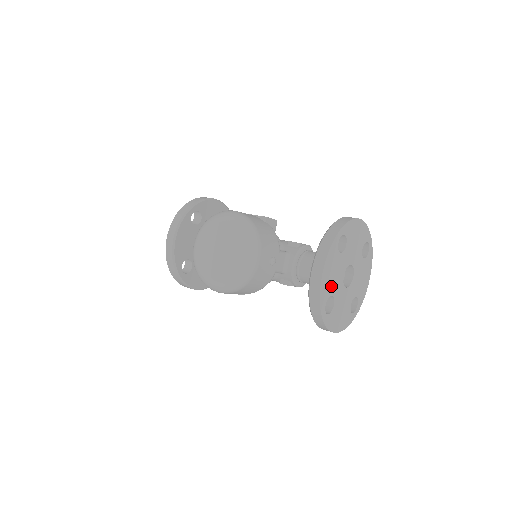
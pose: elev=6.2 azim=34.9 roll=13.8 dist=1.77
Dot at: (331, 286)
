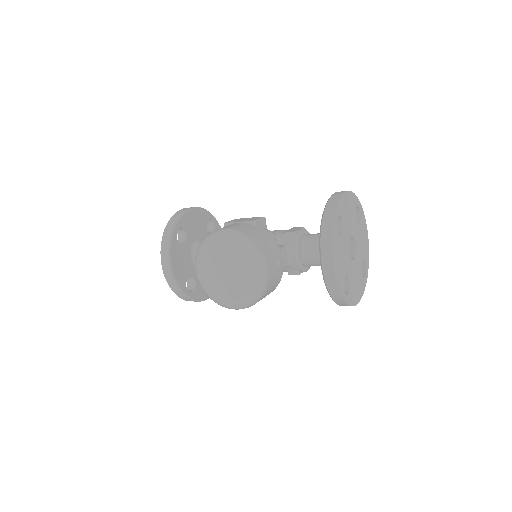
Dot at: (343, 269)
